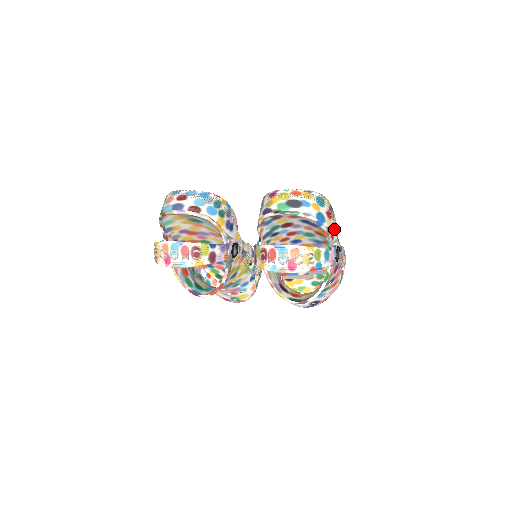
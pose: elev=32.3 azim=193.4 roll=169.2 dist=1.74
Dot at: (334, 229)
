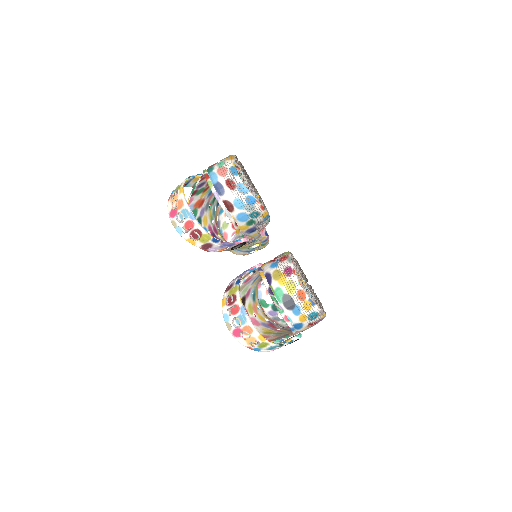
Dot at: occluded
